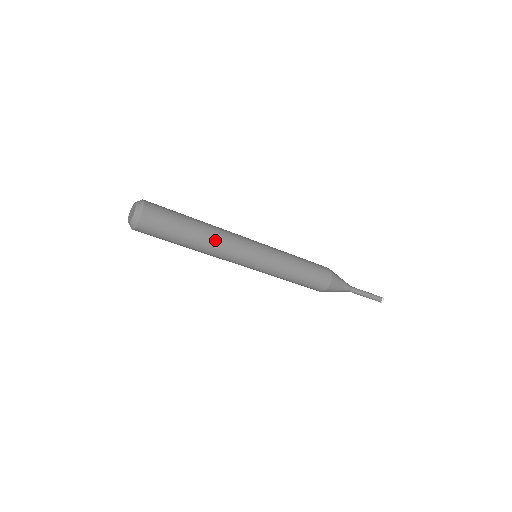
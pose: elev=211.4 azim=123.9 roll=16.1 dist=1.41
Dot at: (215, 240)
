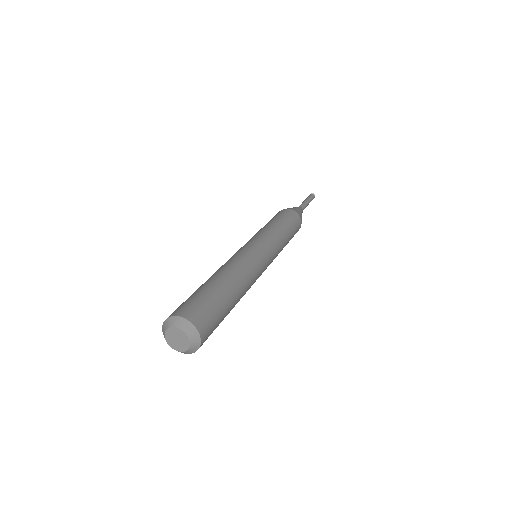
Dot at: occluded
